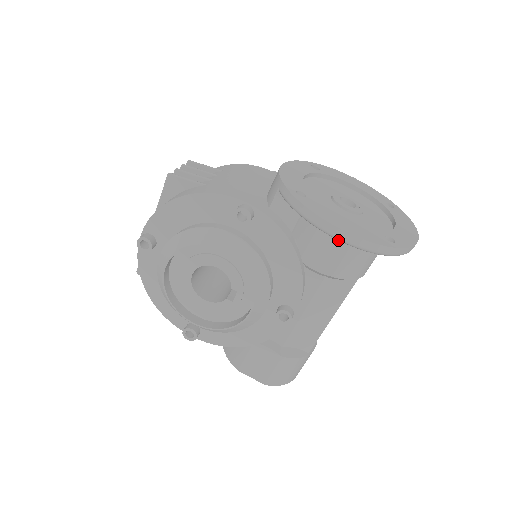
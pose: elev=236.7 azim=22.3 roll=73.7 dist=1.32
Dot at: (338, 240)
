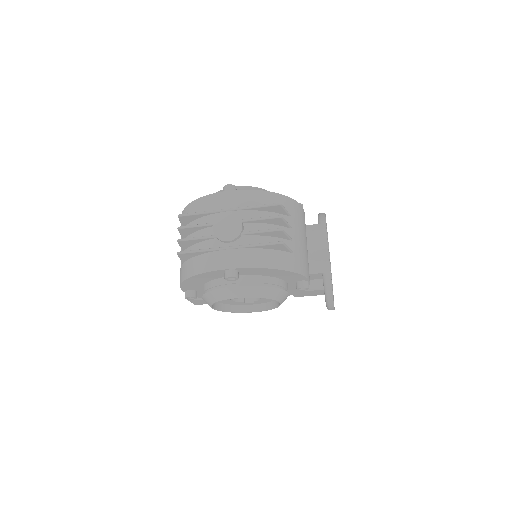
Dot at: (319, 293)
